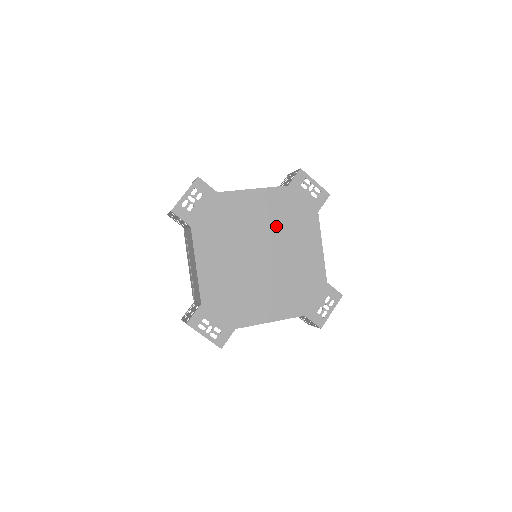
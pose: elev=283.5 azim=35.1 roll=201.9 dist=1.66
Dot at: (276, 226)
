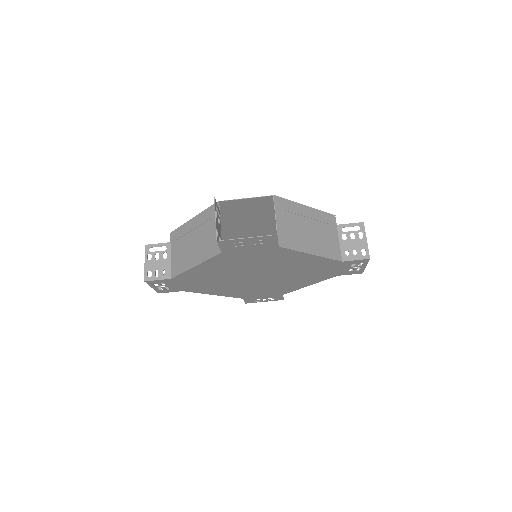
Dot at: (294, 271)
